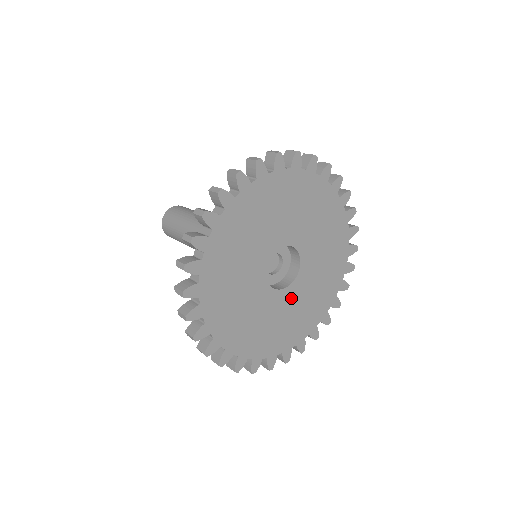
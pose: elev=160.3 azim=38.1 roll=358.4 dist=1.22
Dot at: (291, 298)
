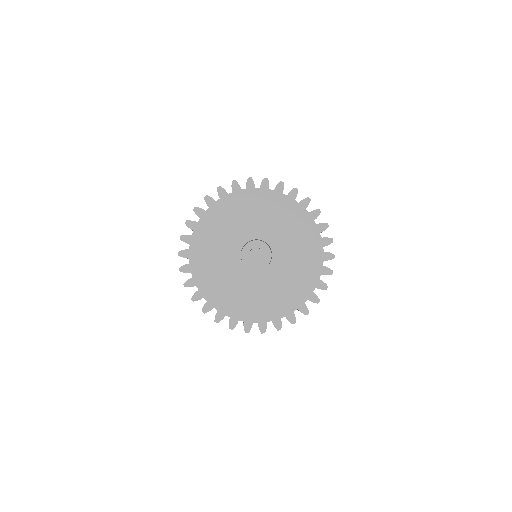
Dot at: (243, 278)
